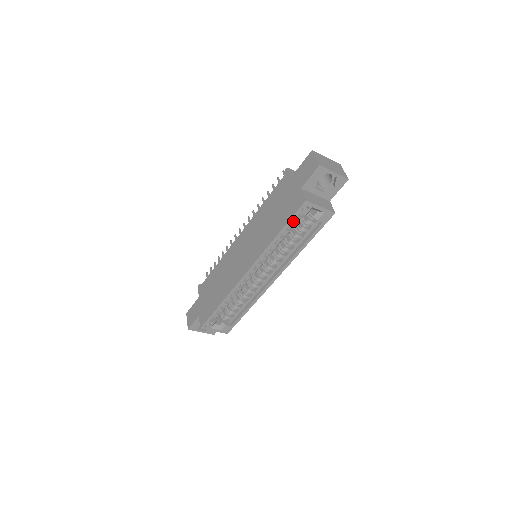
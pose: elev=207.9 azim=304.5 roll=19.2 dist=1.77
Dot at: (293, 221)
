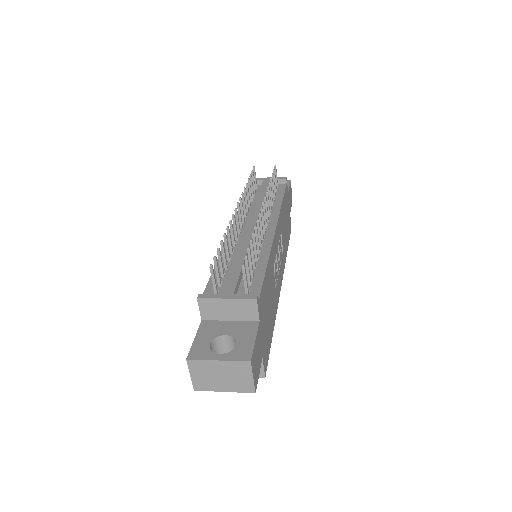
Dot at: occluded
